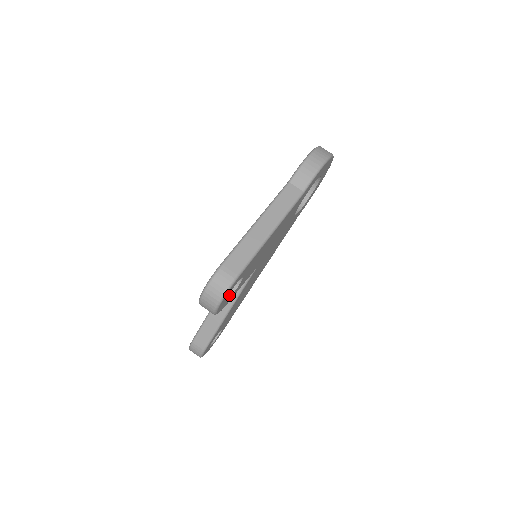
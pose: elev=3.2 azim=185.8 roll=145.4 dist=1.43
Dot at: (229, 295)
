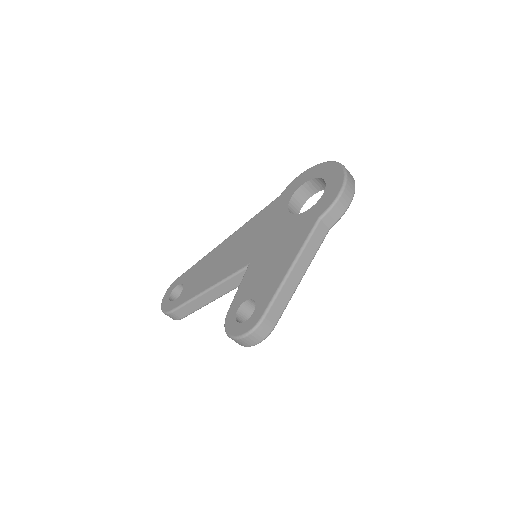
Dot at: occluded
